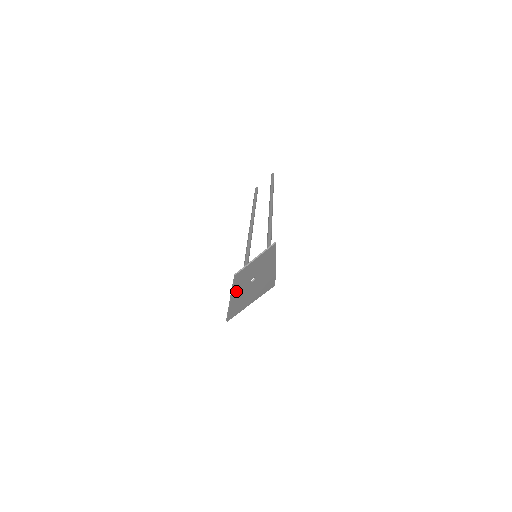
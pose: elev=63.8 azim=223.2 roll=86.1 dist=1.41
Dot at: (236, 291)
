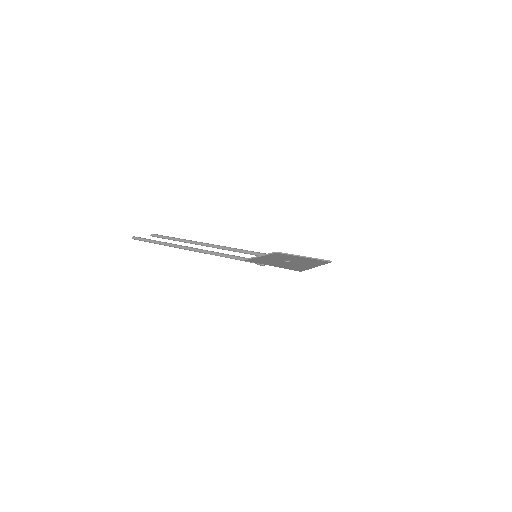
Dot at: (273, 264)
